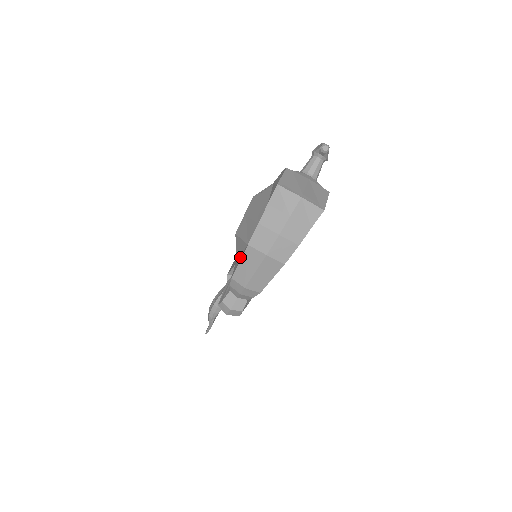
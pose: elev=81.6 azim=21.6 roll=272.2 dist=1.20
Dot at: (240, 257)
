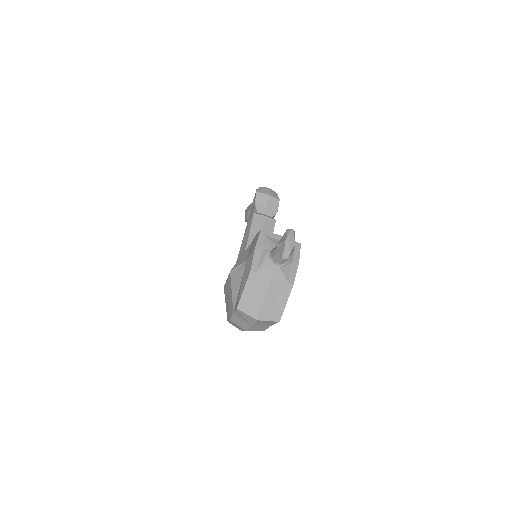
Dot at: occluded
